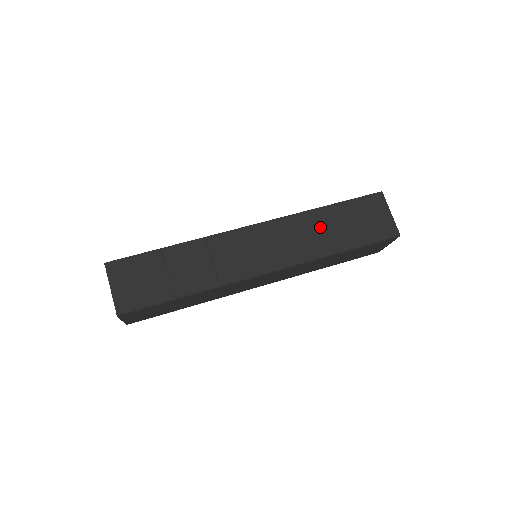
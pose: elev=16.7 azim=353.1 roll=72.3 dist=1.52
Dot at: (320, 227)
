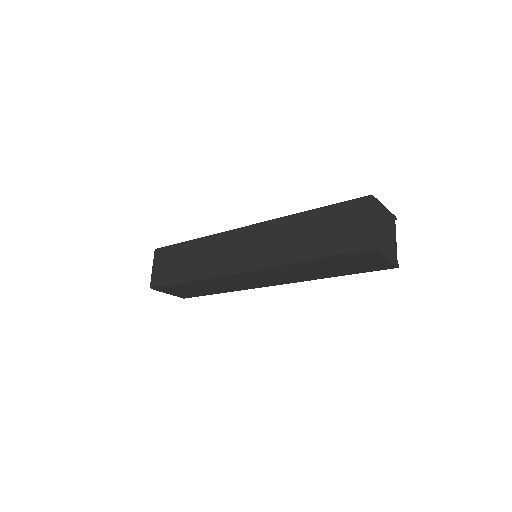
Dot at: (295, 233)
